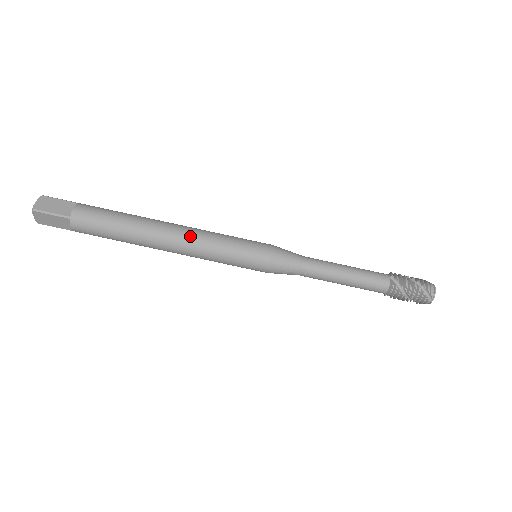
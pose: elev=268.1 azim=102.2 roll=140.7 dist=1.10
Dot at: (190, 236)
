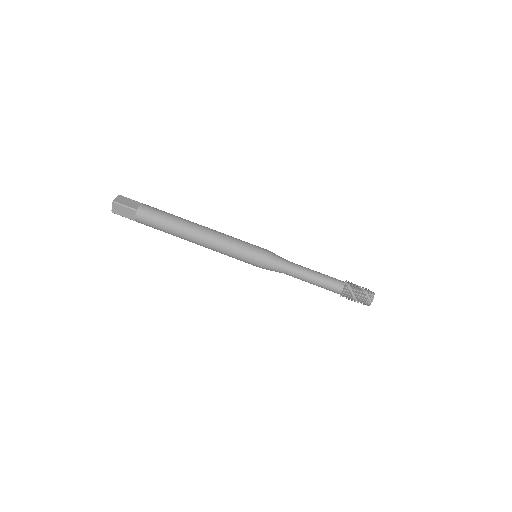
Dot at: (215, 234)
